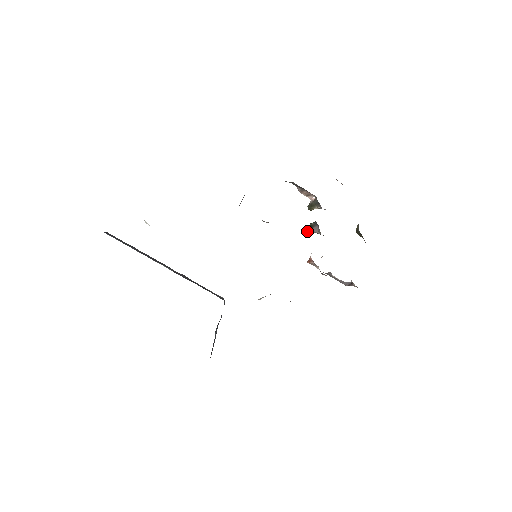
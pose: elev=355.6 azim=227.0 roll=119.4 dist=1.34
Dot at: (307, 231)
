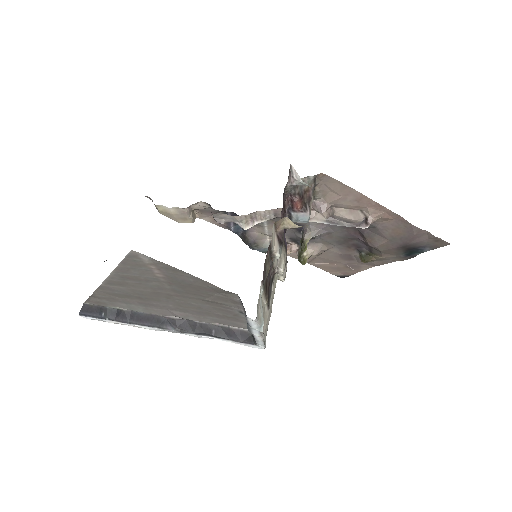
Dot at: (303, 249)
